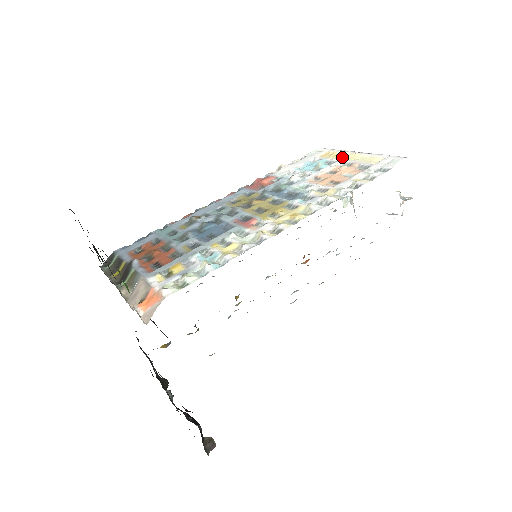
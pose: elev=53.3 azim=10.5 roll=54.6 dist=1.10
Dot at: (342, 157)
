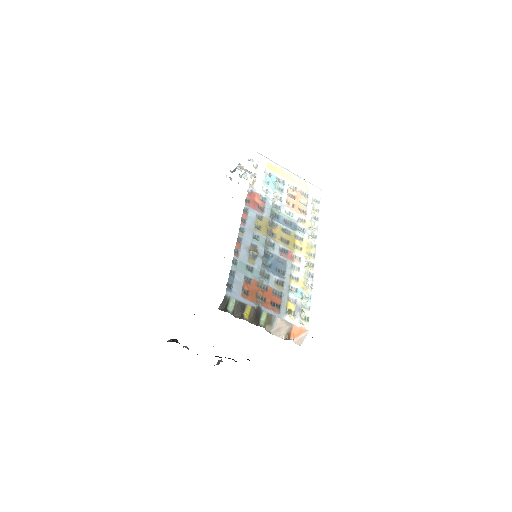
Dot at: (284, 175)
